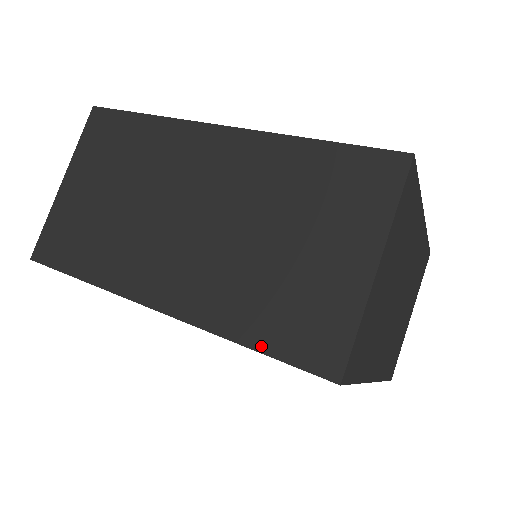
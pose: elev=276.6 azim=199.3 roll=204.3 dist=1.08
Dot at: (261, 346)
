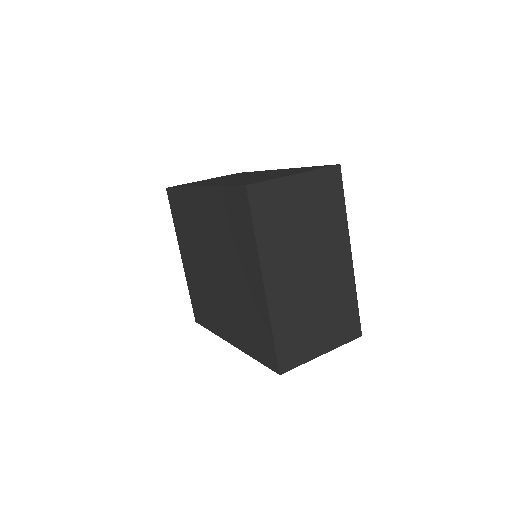
Dot at: (228, 185)
